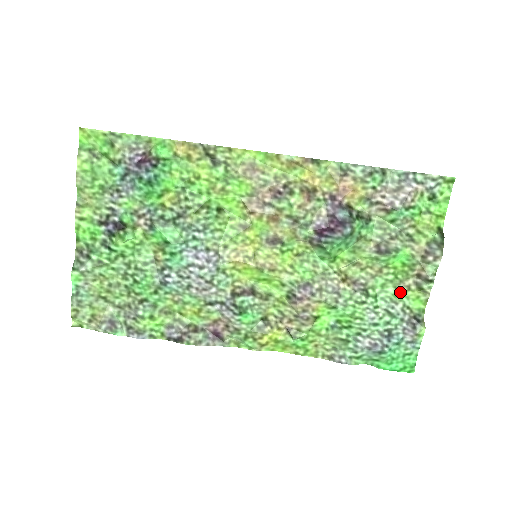
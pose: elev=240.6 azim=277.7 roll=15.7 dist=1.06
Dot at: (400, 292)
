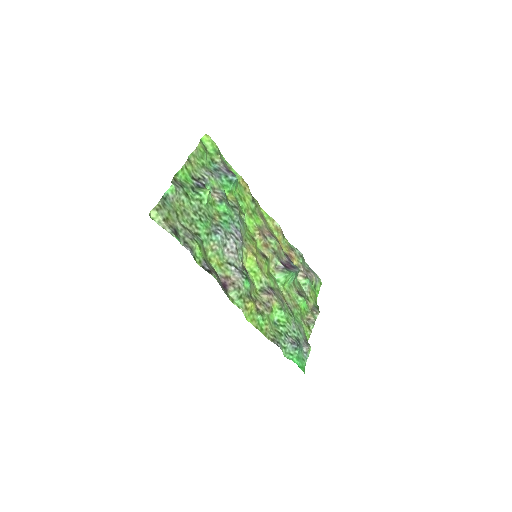
Dot at: (302, 323)
